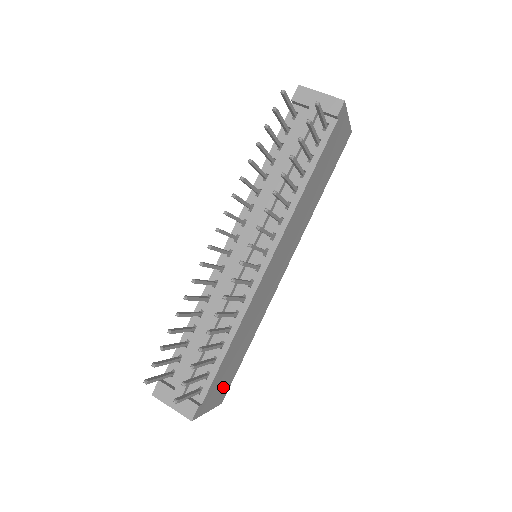
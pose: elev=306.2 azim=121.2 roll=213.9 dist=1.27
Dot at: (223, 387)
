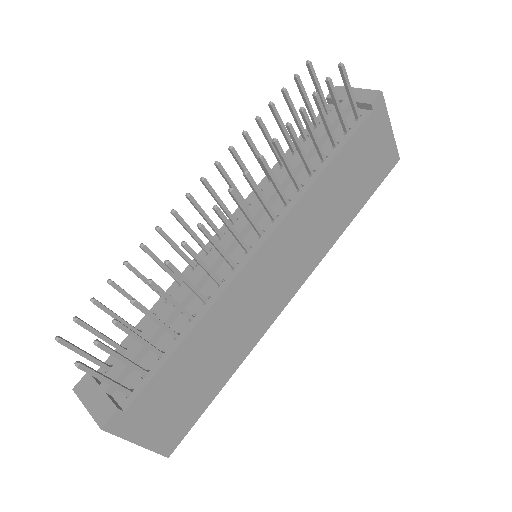
Dot at: (172, 421)
